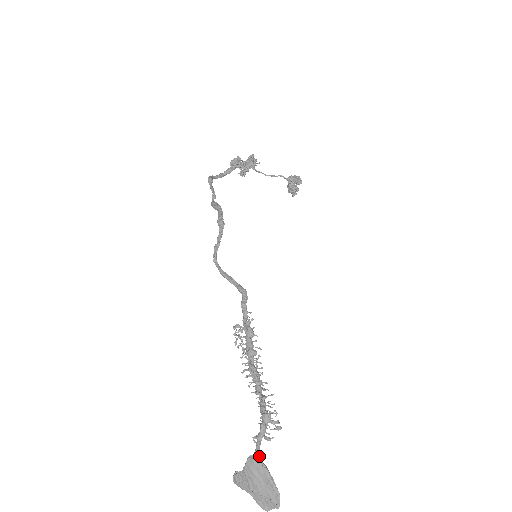
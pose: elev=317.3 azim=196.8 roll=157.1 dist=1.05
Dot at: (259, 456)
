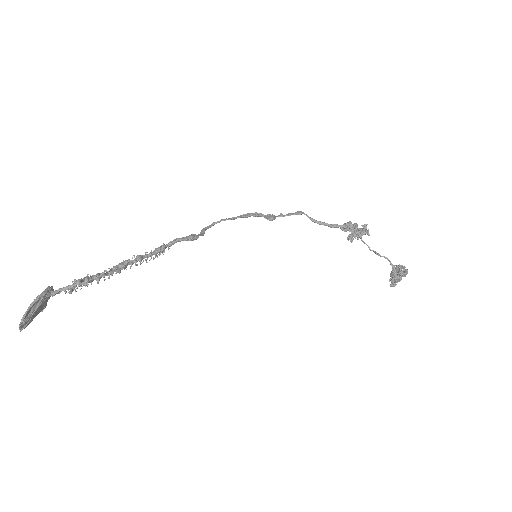
Dot at: (55, 293)
